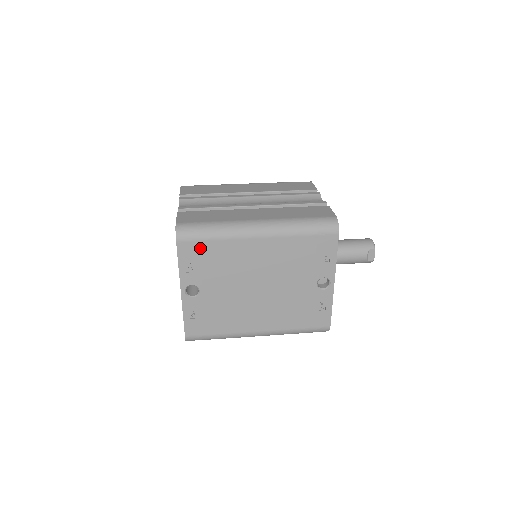
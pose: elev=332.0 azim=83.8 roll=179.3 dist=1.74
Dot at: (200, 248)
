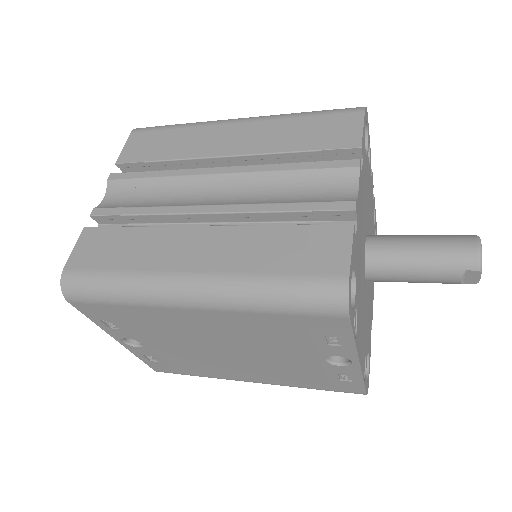
Dot at: (107, 310)
